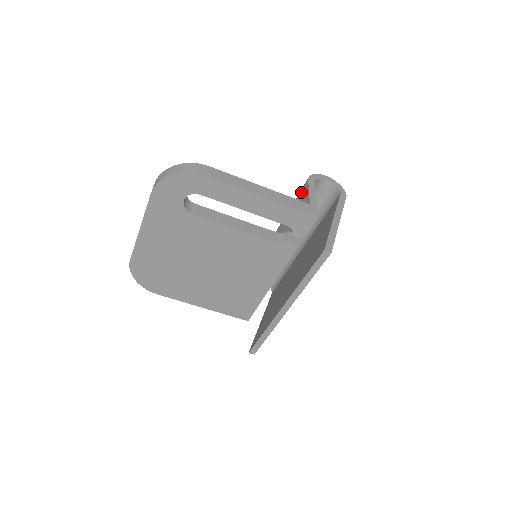
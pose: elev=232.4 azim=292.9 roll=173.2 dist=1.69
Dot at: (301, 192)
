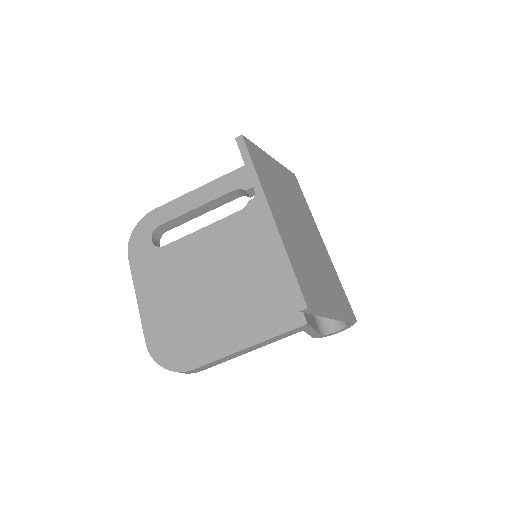
Dot at: occluded
